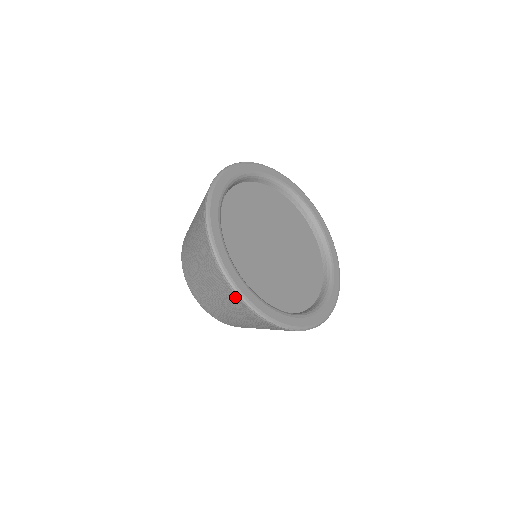
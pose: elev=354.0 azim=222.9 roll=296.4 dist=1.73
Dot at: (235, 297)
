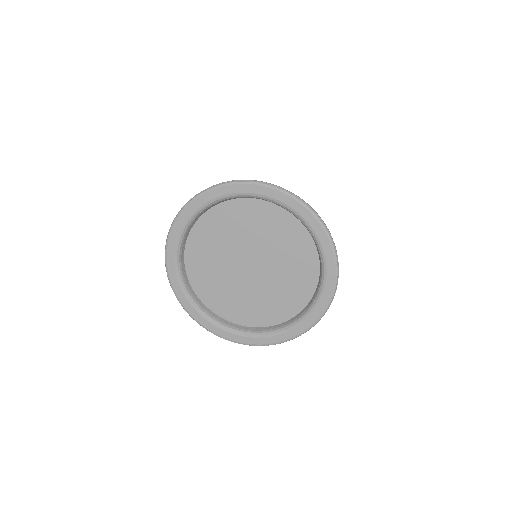
Dot at: occluded
